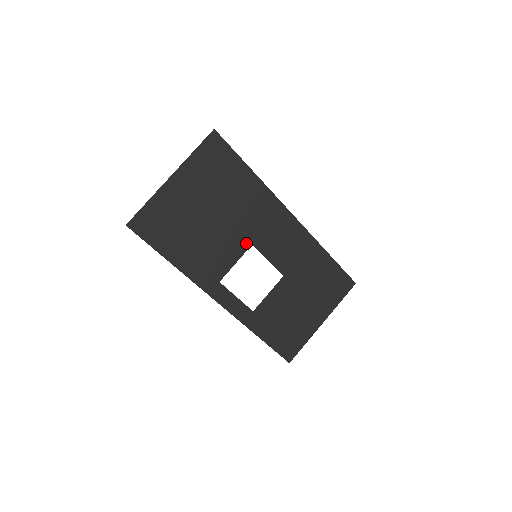
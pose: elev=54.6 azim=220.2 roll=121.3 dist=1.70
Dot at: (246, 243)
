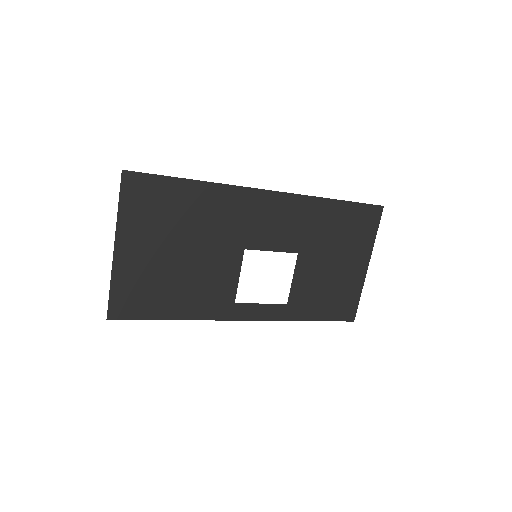
Dot at: (237, 252)
